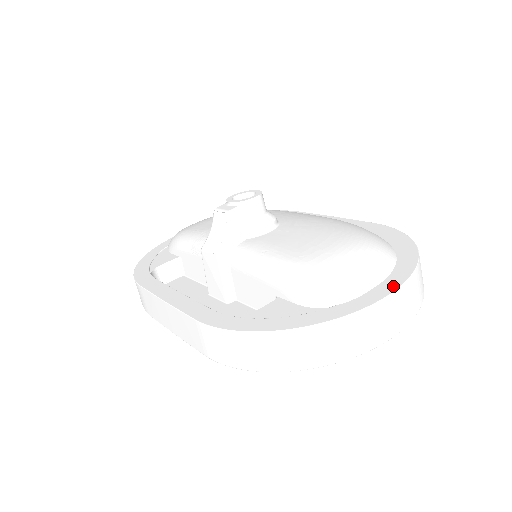
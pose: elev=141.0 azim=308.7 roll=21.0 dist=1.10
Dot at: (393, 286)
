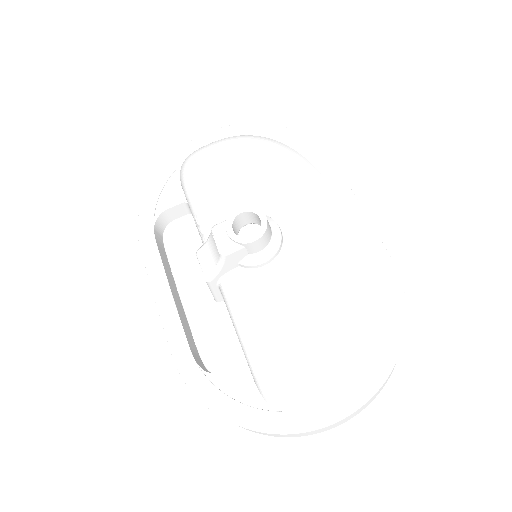
Dot at: (340, 413)
